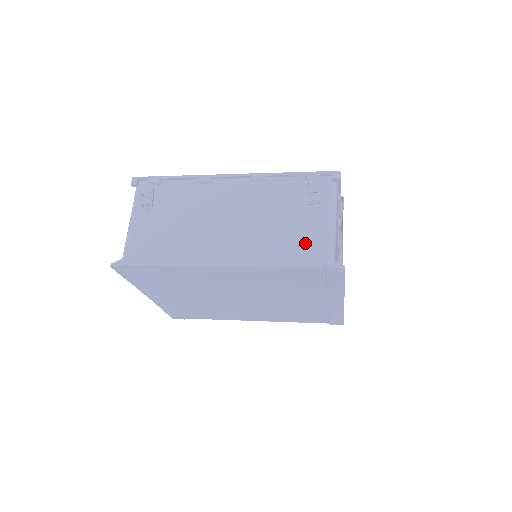
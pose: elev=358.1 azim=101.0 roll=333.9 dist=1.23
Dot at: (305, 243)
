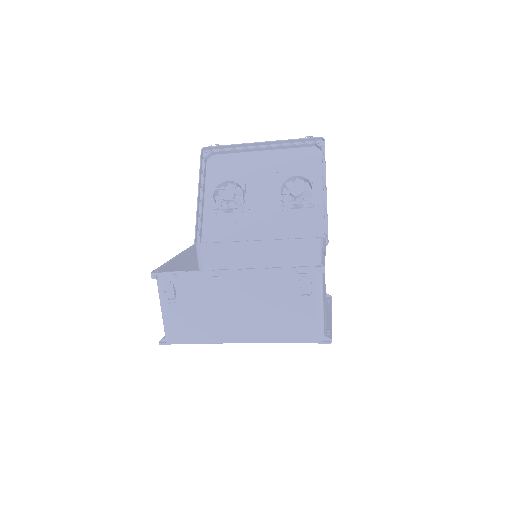
Dot at: (301, 326)
